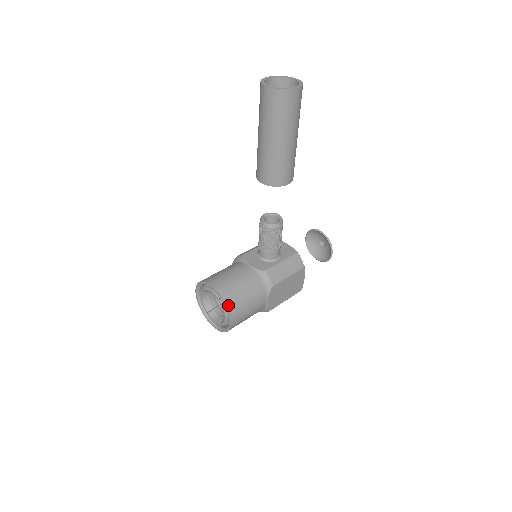
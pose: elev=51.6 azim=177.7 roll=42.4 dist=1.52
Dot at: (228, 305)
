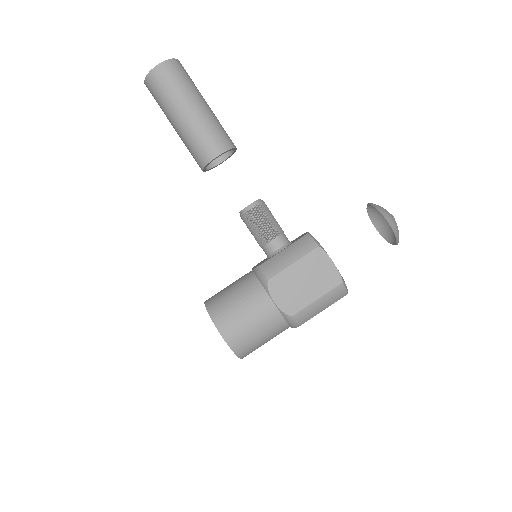
Dot at: (212, 314)
